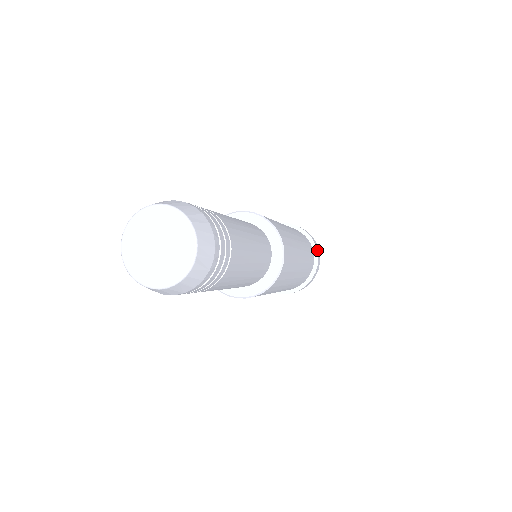
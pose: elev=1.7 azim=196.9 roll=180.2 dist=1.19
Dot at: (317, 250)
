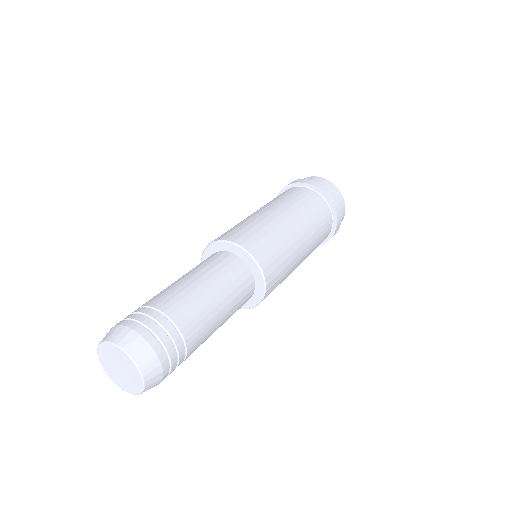
Dot at: occluded
